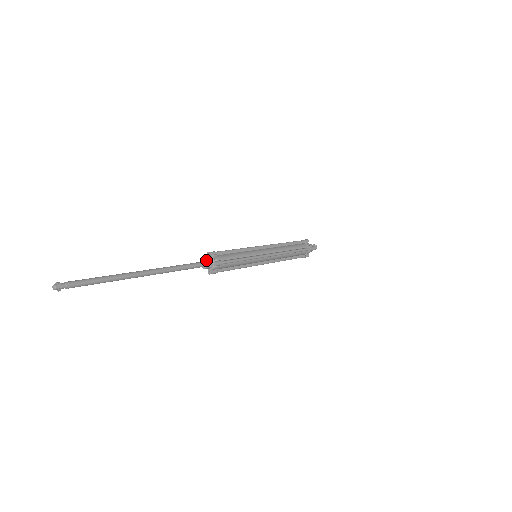
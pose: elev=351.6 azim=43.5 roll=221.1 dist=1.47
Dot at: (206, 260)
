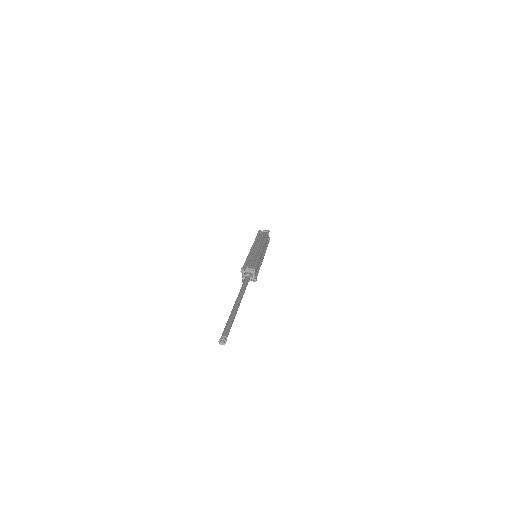
Dot at: (252, 277)
